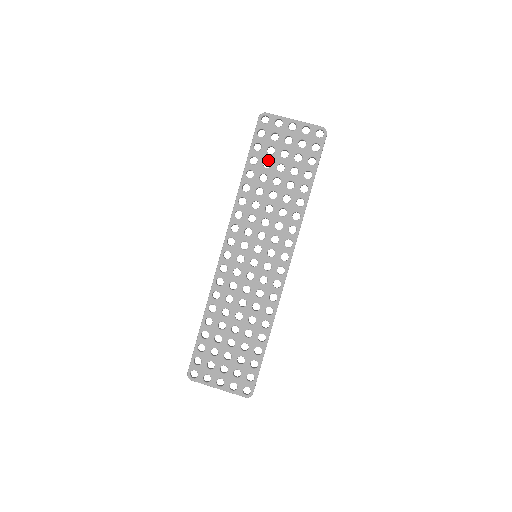
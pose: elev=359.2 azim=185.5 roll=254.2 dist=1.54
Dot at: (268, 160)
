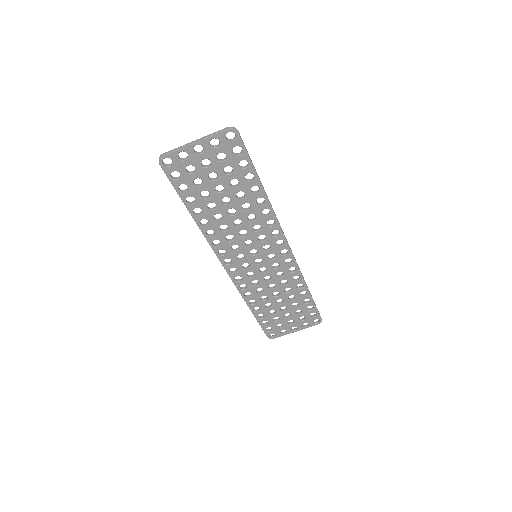
Dot at: occluded
